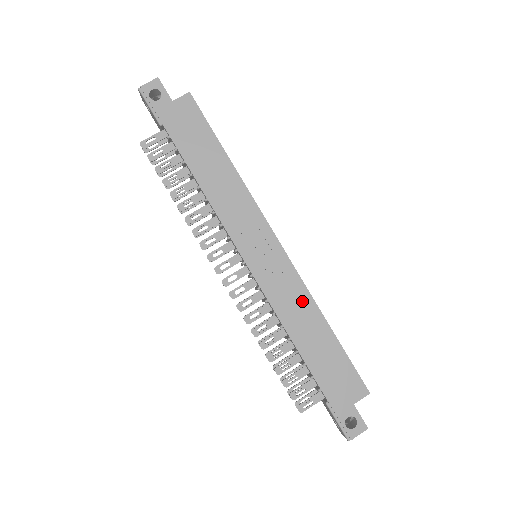
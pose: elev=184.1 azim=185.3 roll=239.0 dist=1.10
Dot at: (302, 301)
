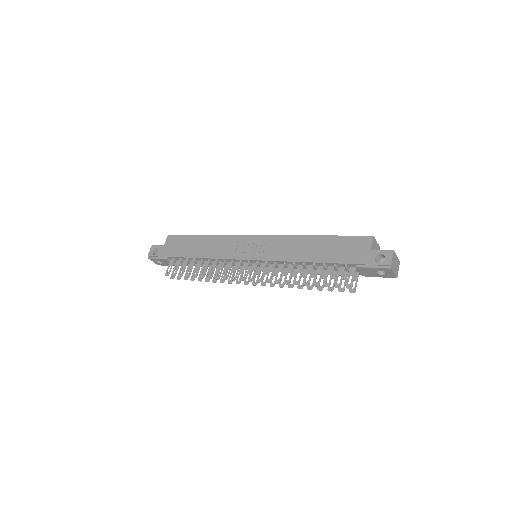
Dot at: (291, 243)
